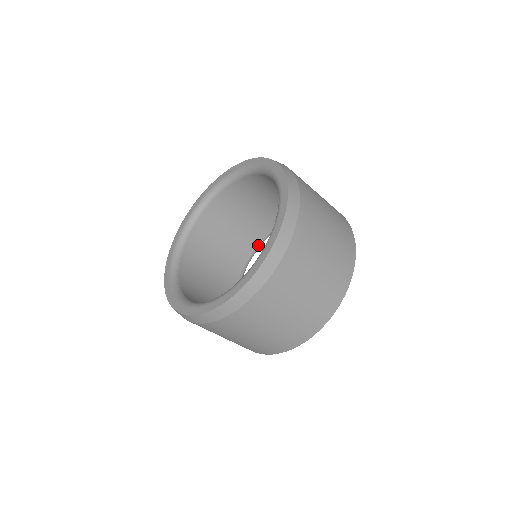
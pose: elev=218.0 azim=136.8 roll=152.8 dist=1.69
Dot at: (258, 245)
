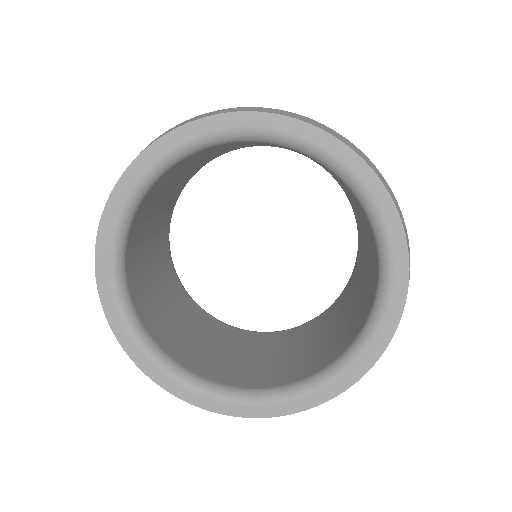
Dot at: (177, 199)
